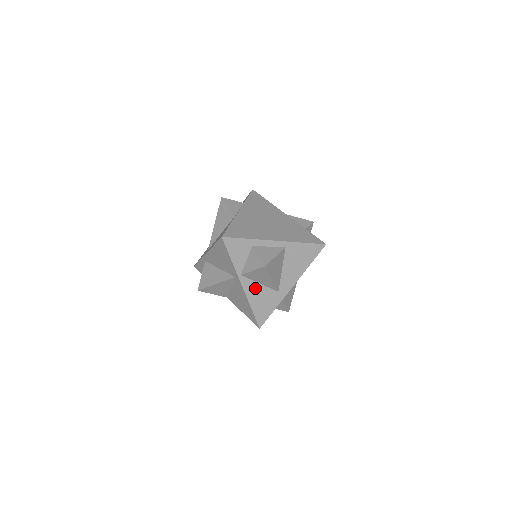
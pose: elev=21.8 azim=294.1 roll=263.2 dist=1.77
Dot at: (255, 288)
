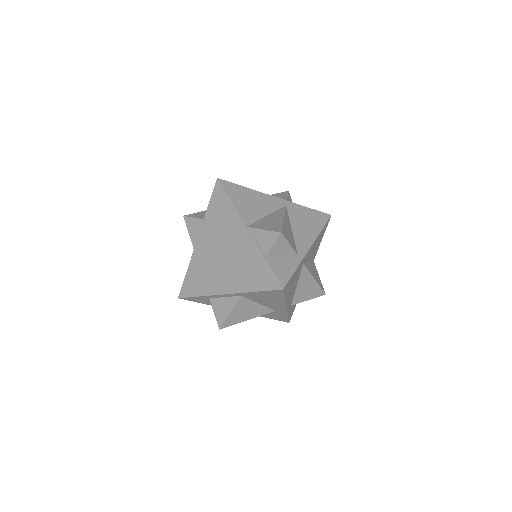
Dot at: occluded
